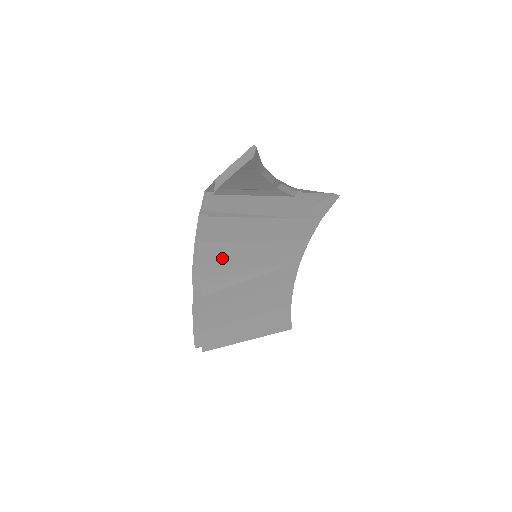
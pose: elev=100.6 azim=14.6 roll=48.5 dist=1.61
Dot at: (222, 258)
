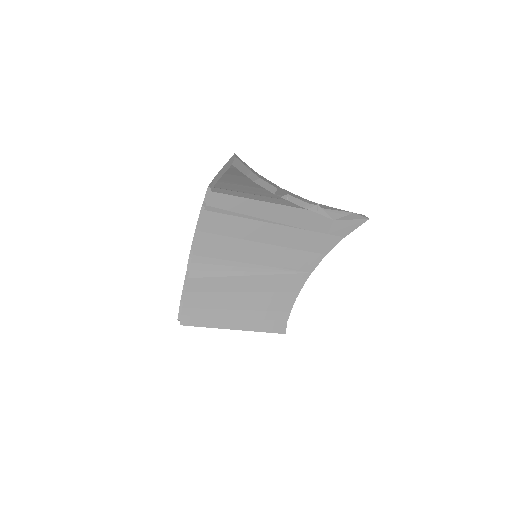
Dot at: (218, 249)
